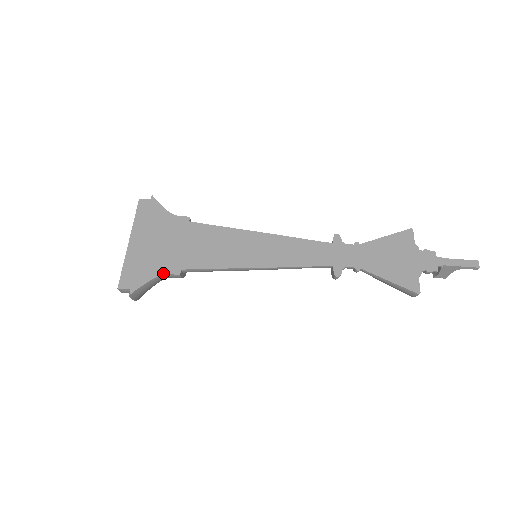
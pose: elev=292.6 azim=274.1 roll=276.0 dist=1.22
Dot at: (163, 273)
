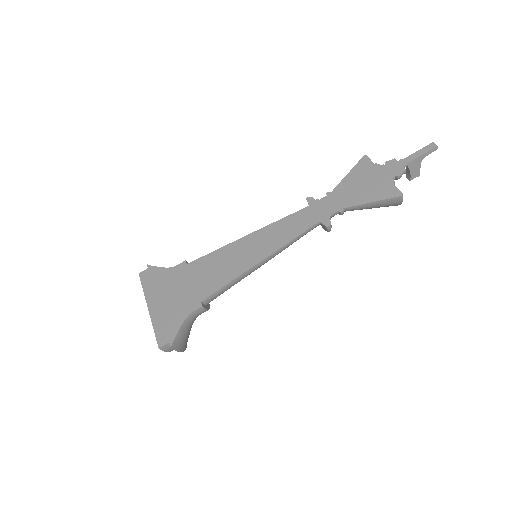
Dot at: (188, 314)
